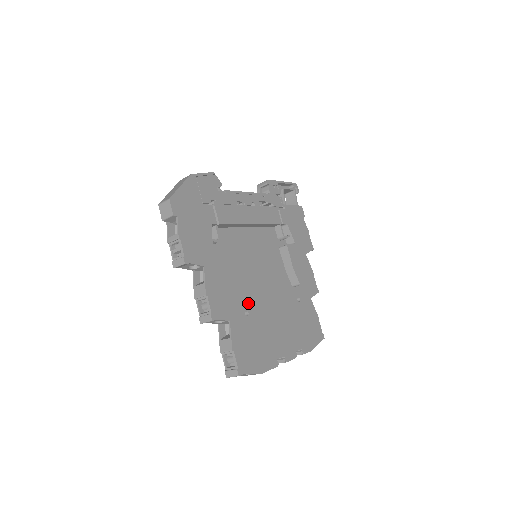
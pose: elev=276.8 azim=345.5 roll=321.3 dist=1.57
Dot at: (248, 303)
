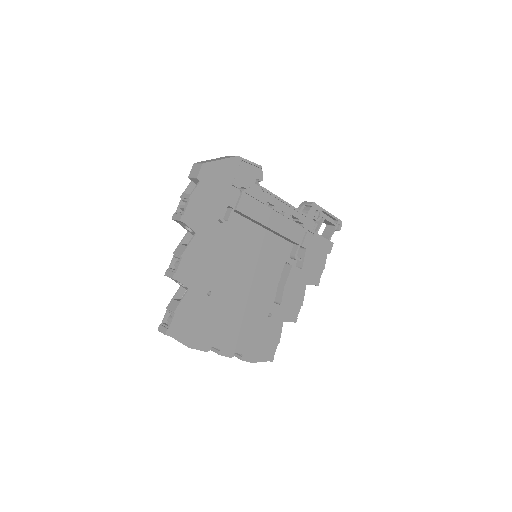
Dot at: (217, 286)
